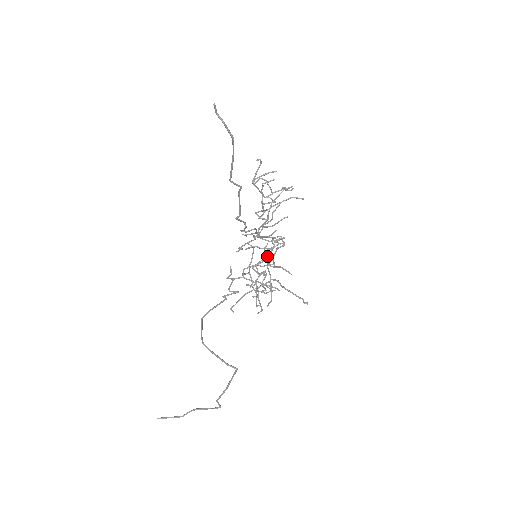
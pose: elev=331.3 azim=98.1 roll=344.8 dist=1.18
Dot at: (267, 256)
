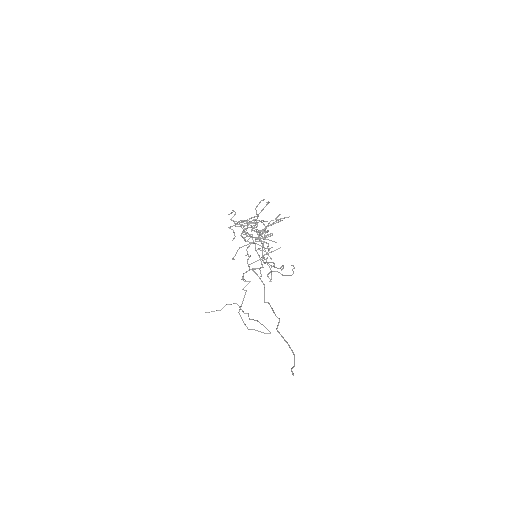
Dot at: occluded
